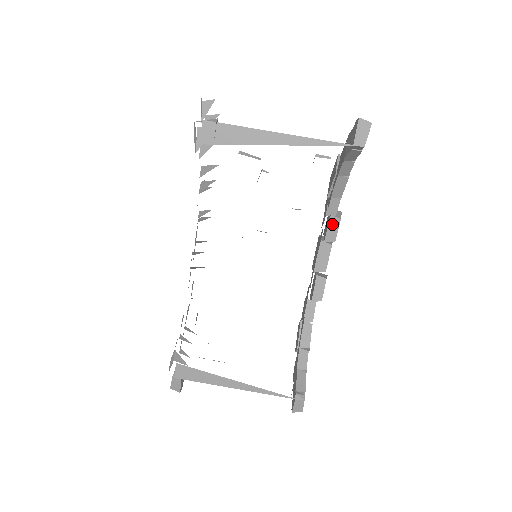
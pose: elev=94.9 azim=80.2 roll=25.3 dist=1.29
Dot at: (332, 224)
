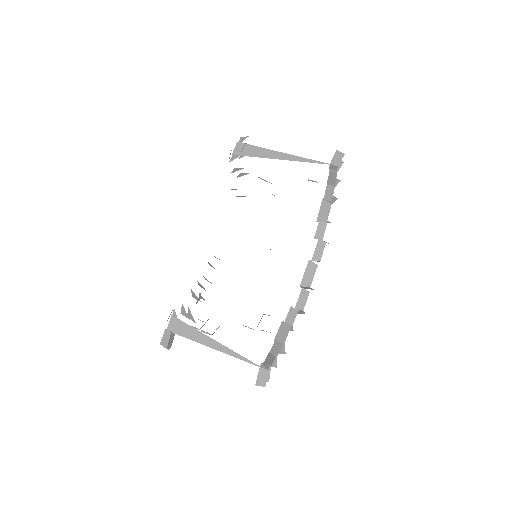
Dot at: (319, 246)
